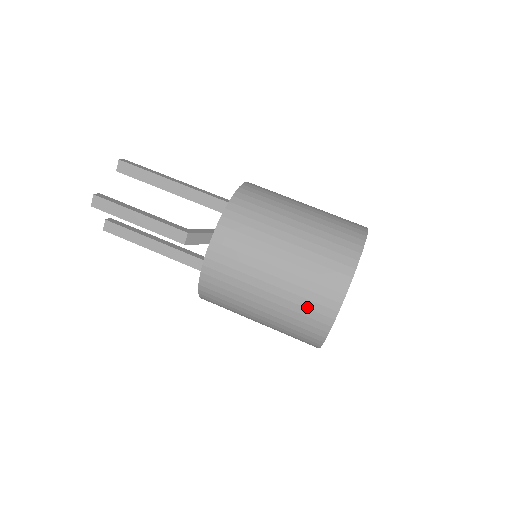
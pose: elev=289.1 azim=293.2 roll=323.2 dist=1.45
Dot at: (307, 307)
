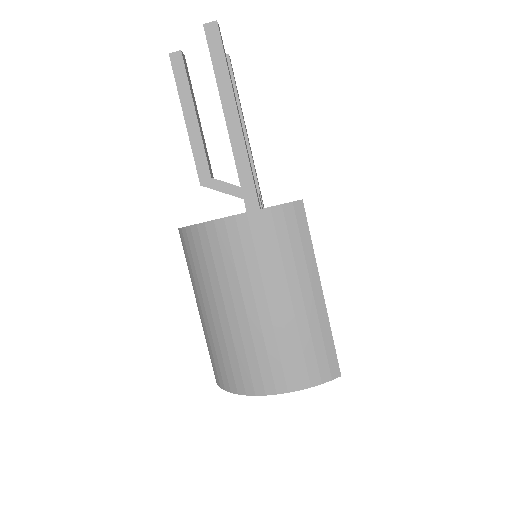
Dot at: occluded
